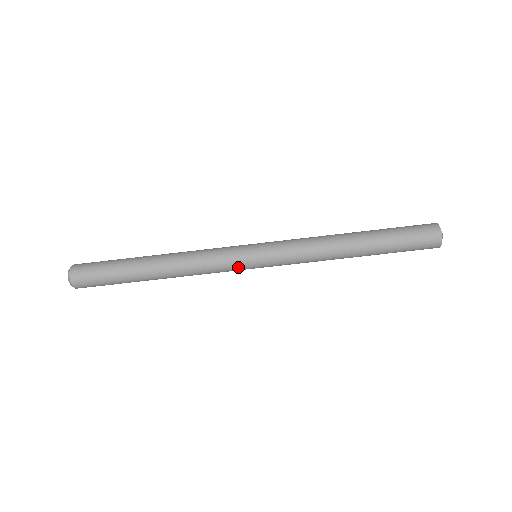
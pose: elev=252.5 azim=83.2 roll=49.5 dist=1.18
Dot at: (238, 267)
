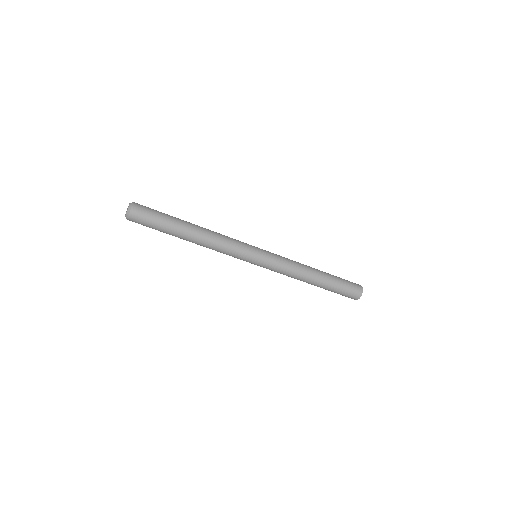
Dot at: occluded
